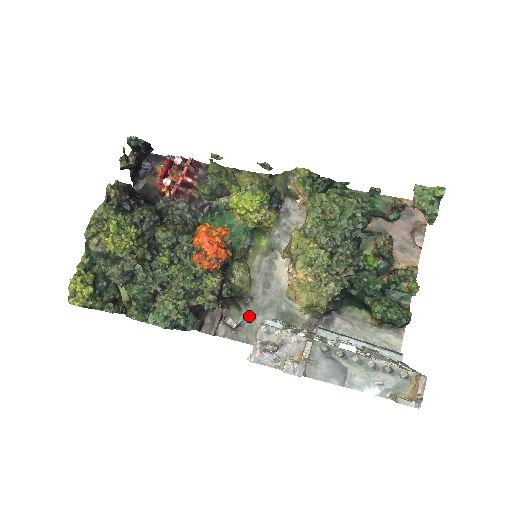
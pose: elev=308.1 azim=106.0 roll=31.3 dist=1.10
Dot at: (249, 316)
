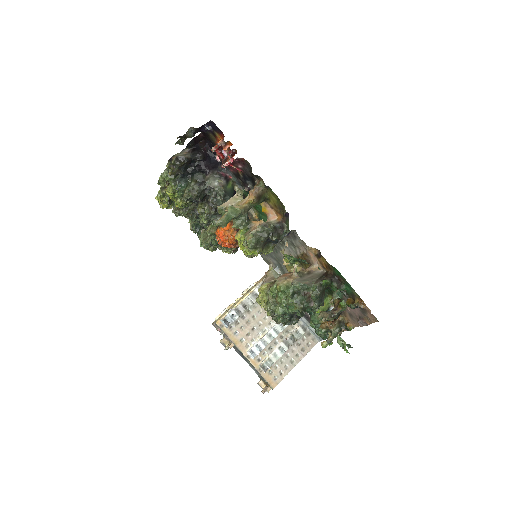
Dot at: occluded
